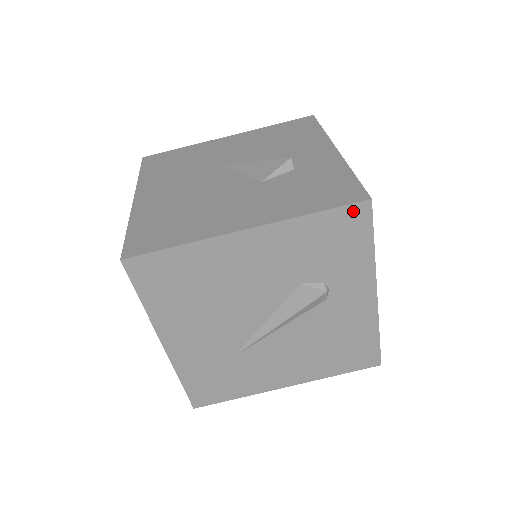
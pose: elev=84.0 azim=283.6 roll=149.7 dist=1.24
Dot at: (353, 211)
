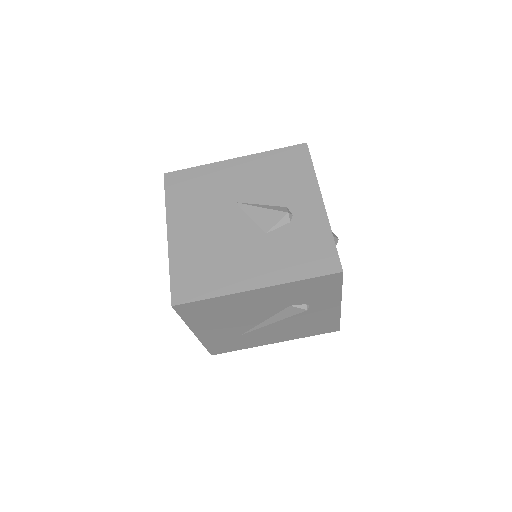
Dot at: (330, 277)
